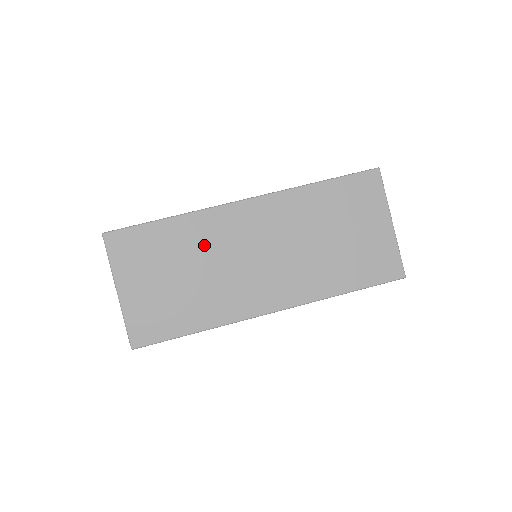
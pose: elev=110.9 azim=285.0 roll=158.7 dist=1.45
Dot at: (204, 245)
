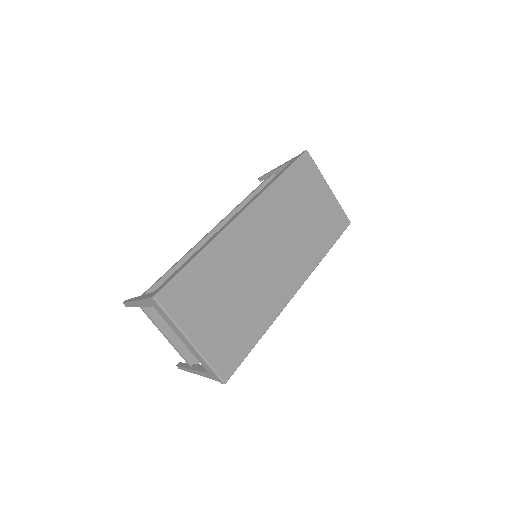
Dot at: (234, 264)
